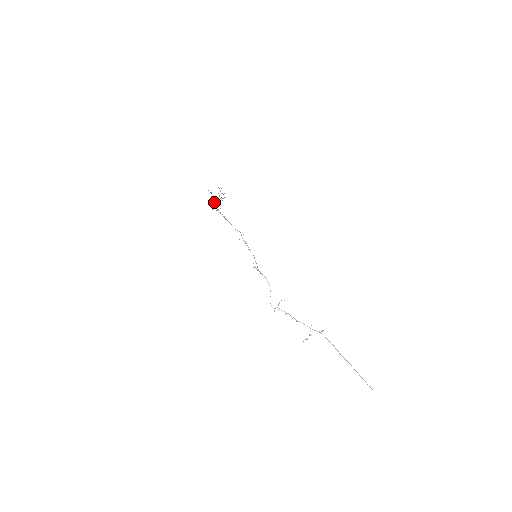
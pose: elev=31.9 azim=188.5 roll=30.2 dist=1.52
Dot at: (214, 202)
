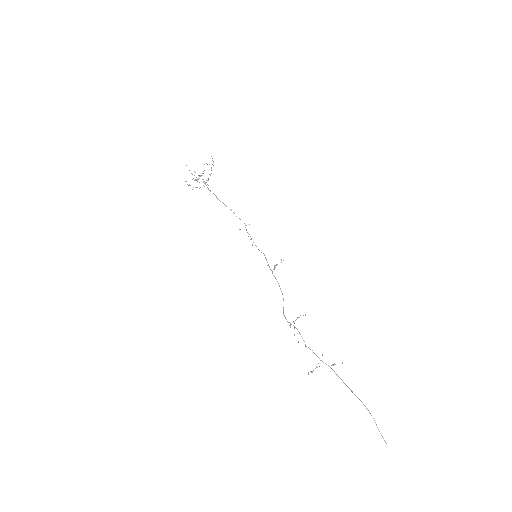
Dot at: (210, 175)
